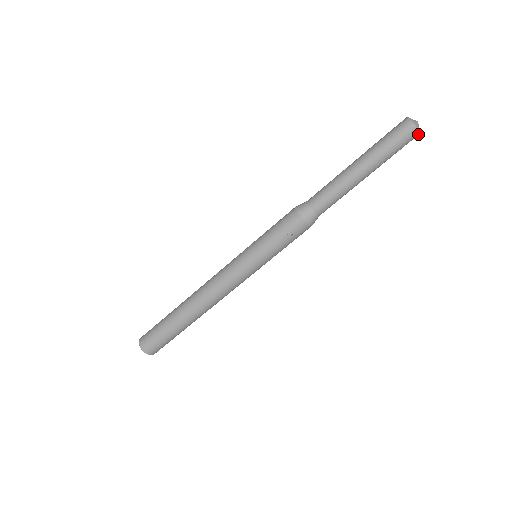
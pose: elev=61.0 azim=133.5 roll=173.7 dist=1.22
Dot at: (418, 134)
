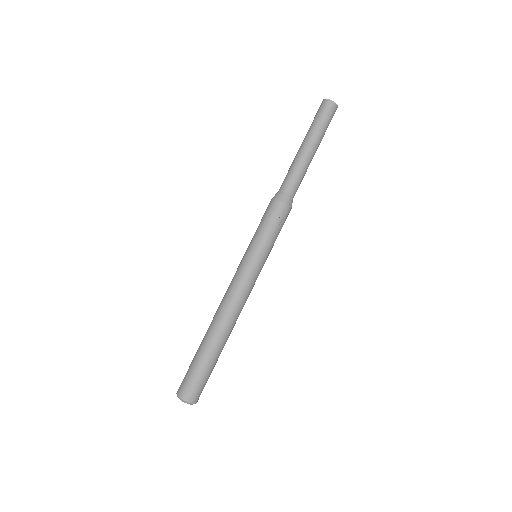
Dot at: occluded
